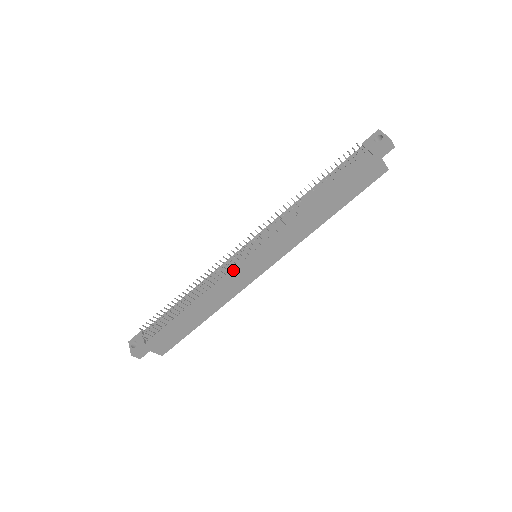
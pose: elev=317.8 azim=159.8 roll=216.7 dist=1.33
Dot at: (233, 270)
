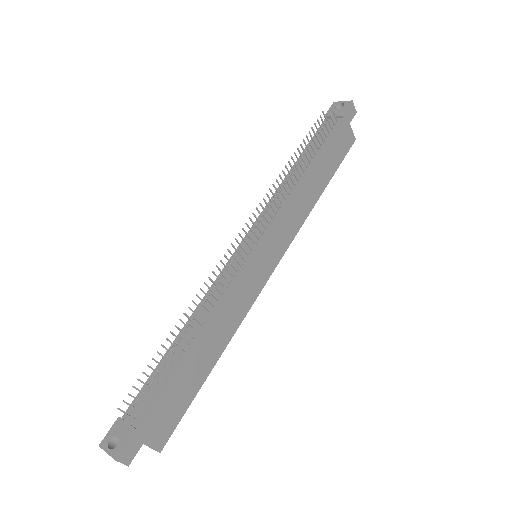
Dot at: (239, 272)
